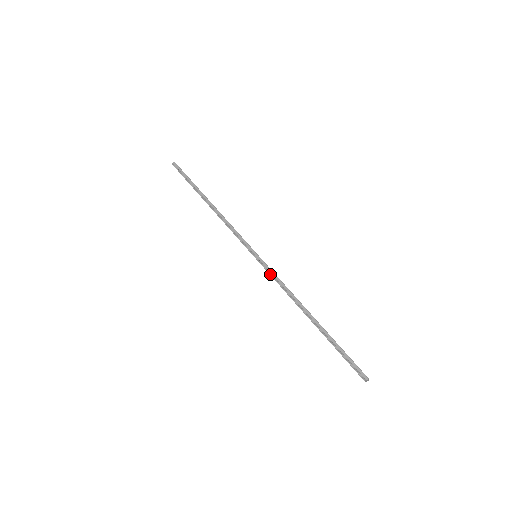
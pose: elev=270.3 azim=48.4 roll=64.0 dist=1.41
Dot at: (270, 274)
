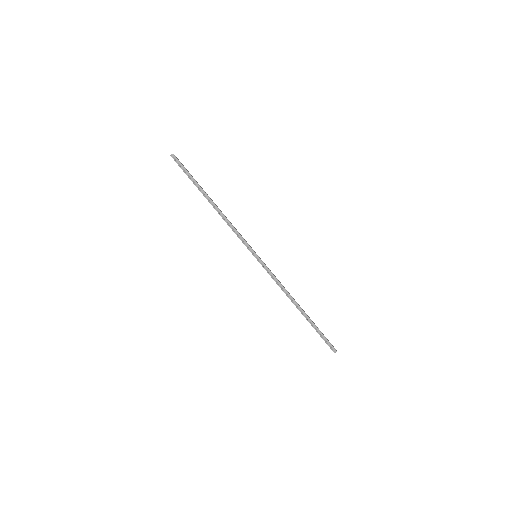
Dot at: (269, 274)
